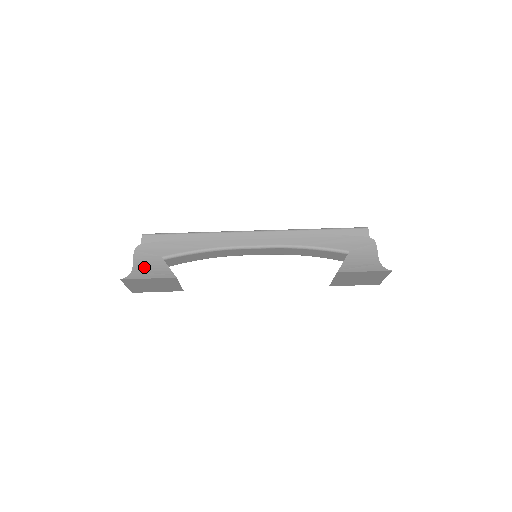
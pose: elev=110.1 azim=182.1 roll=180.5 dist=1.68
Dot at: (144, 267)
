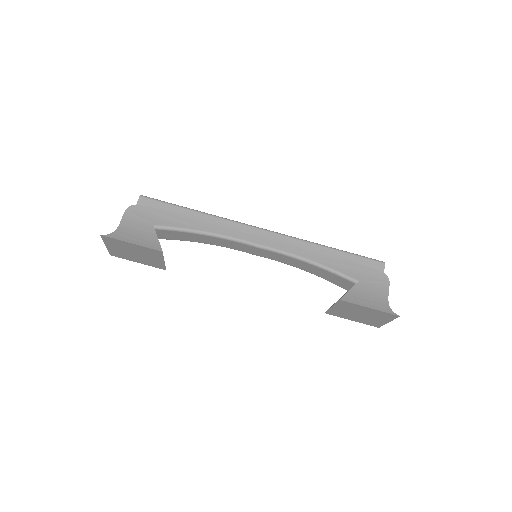
Dot at: (131, 230)
